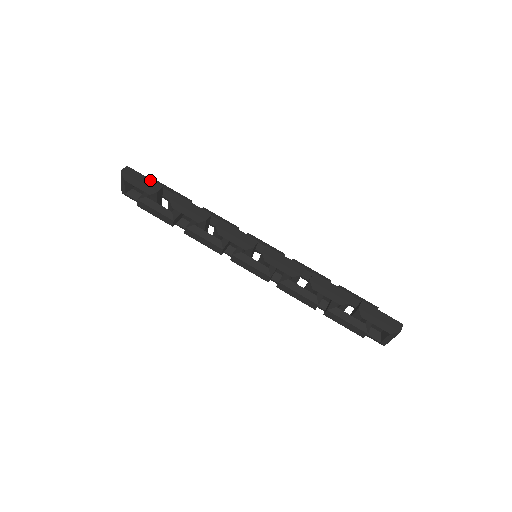
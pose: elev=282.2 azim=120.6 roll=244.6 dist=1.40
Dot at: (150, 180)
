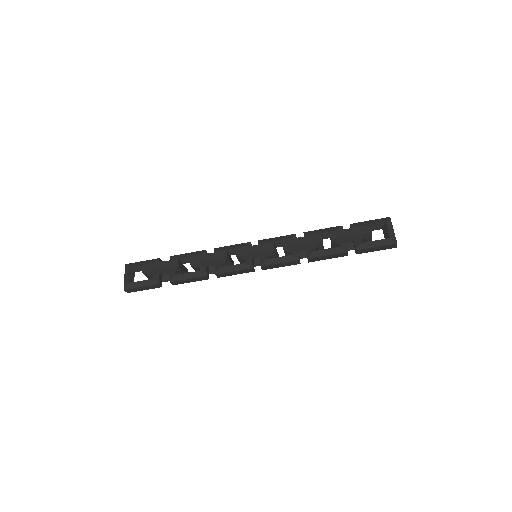
Dot at: (148, 287)
